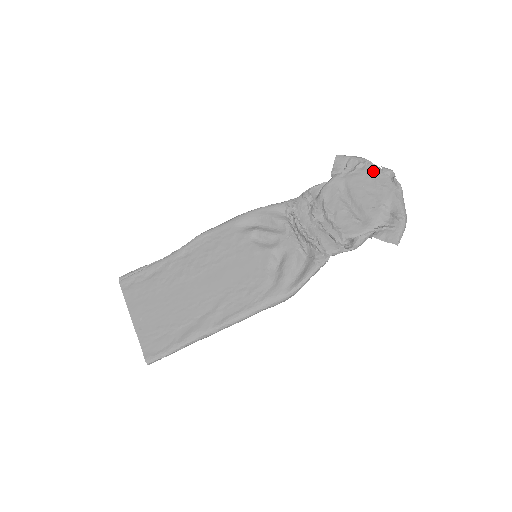
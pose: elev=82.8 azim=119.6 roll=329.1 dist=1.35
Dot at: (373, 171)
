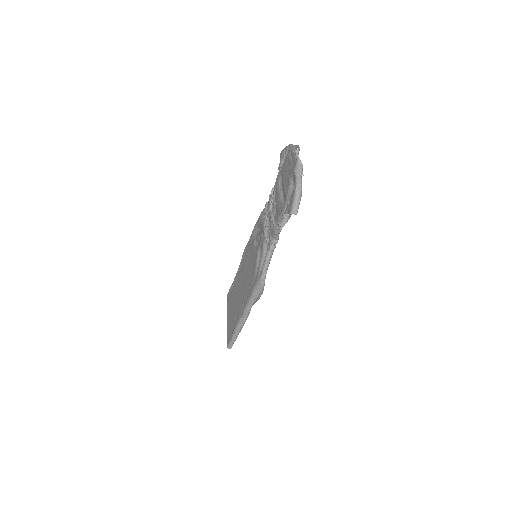
Dot at: (289, 153)
